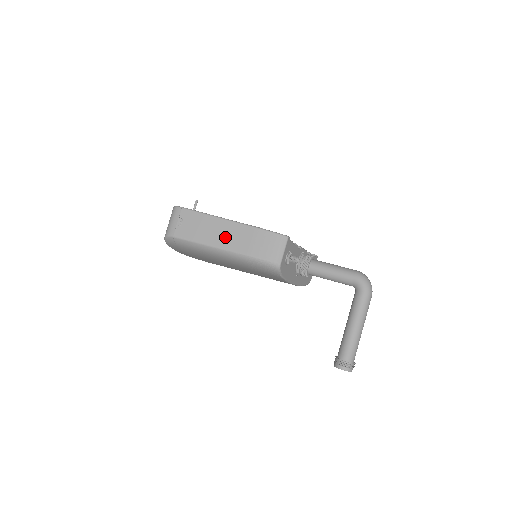
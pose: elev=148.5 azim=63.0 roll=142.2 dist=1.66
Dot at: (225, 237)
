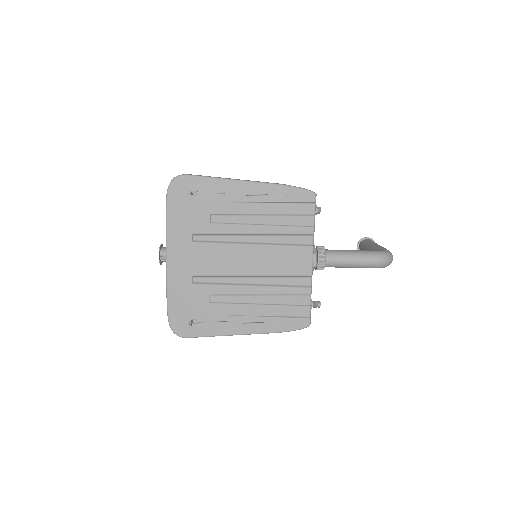
Dot at: occluded
